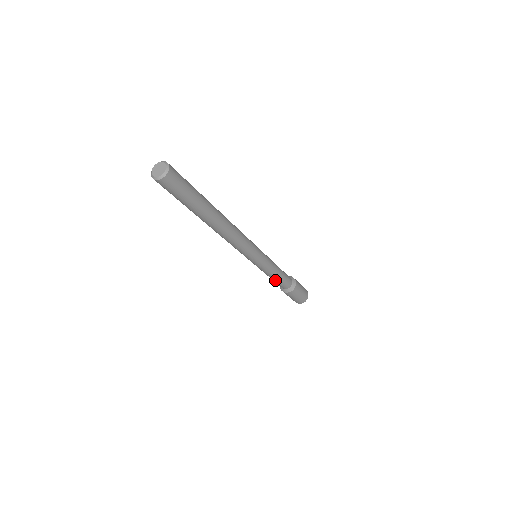
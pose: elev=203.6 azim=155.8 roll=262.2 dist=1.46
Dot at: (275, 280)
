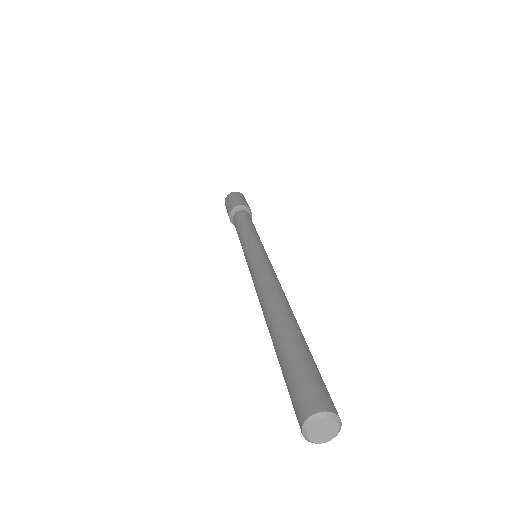
Dot at: occluded
